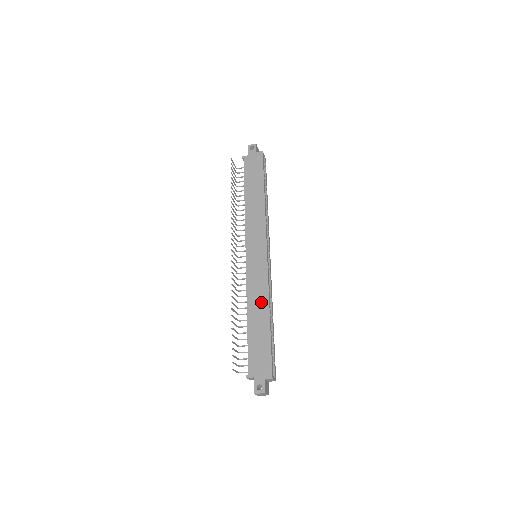
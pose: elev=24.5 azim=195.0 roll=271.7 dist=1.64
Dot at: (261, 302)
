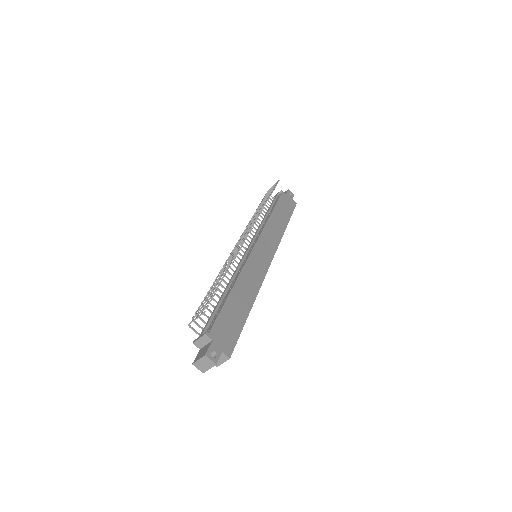
Dot at: (250, 289)
